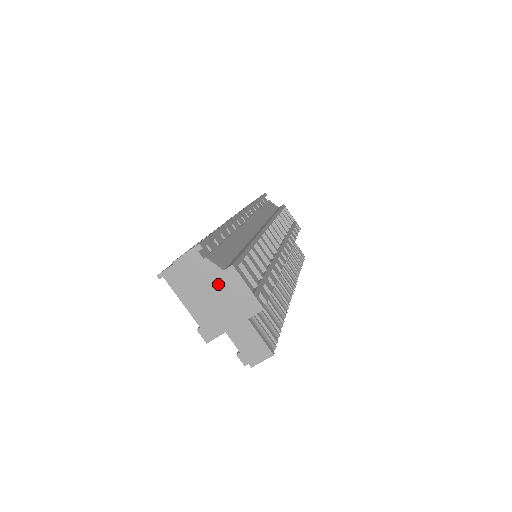
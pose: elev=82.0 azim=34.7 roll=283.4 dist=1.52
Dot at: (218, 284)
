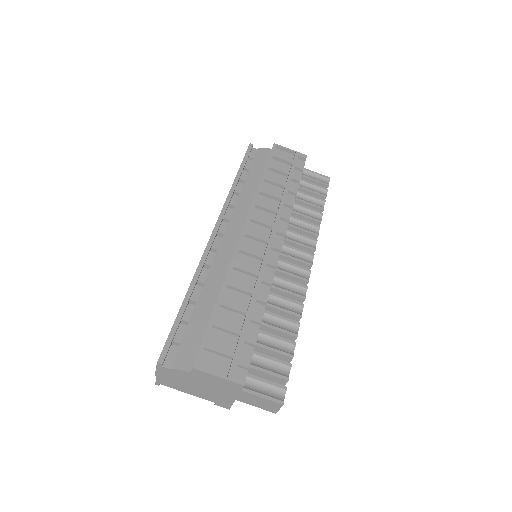
Dot at: (197, 380)
